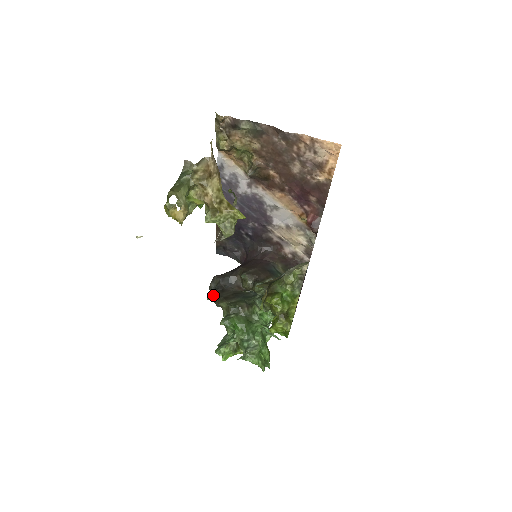
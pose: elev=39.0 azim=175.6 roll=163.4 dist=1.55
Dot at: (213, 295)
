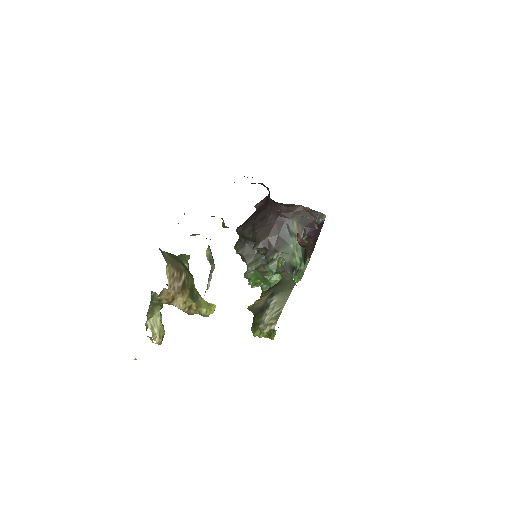
Dot at: (236, 252)
